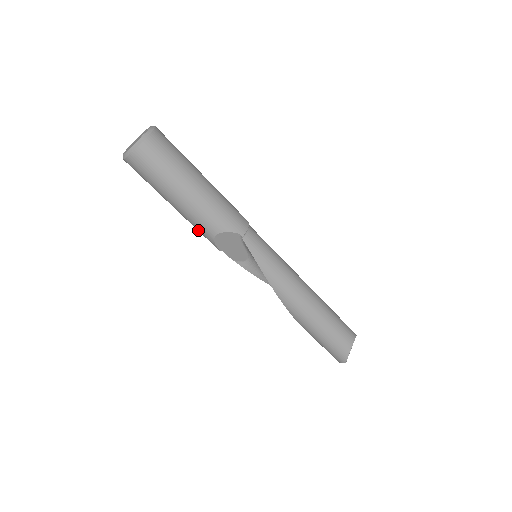
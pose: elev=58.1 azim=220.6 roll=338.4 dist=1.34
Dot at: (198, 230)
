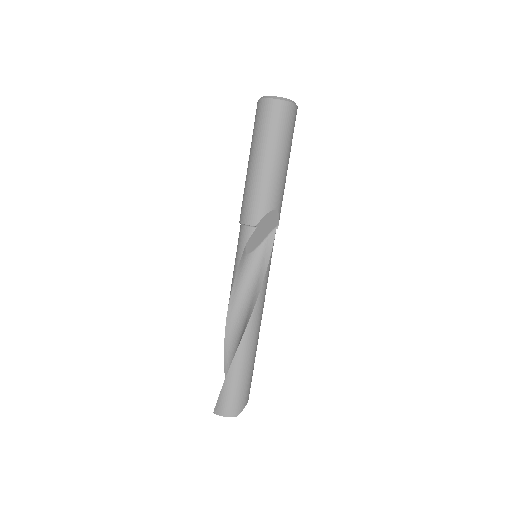
Dot at: (261, 195)
